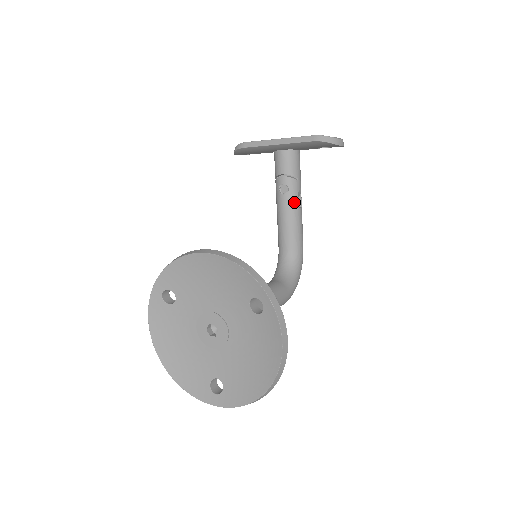
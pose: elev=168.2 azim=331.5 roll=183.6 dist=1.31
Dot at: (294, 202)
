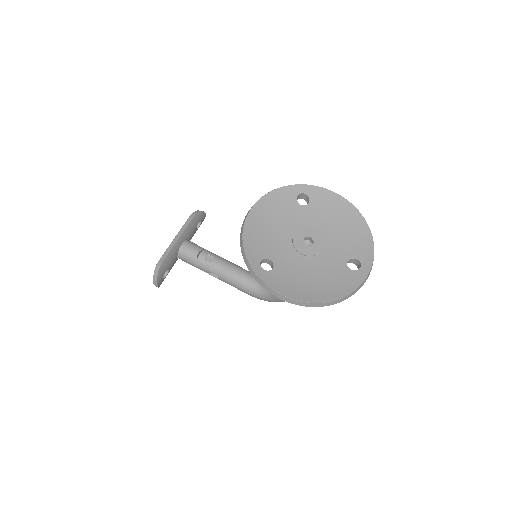
Dot at: (222, 258)
